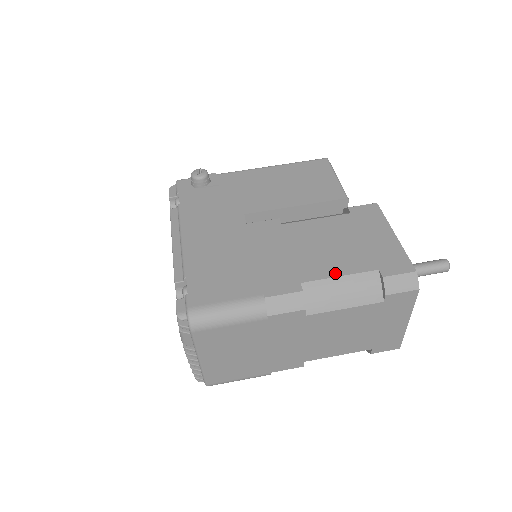
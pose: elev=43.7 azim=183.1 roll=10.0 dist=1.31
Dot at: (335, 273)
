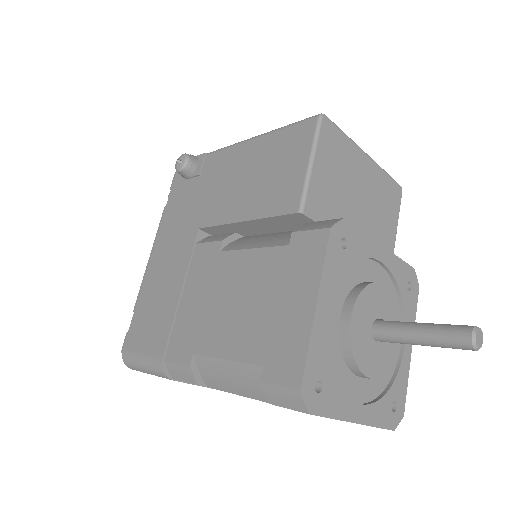
Dot at: (223, 352)
